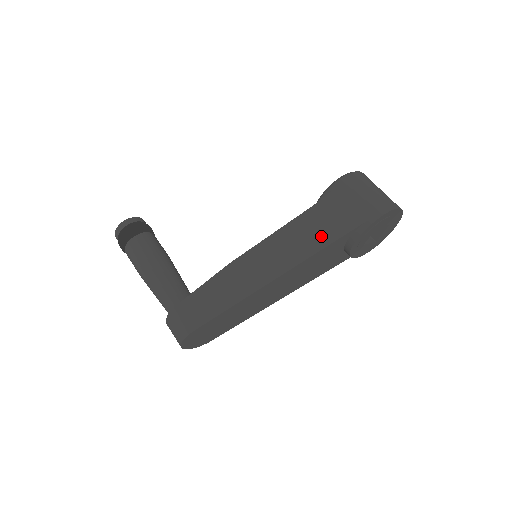
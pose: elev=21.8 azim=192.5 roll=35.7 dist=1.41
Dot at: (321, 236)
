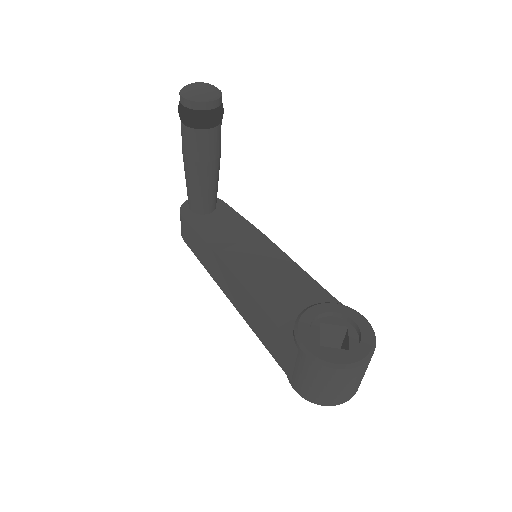
Dot at: (265, 337)
